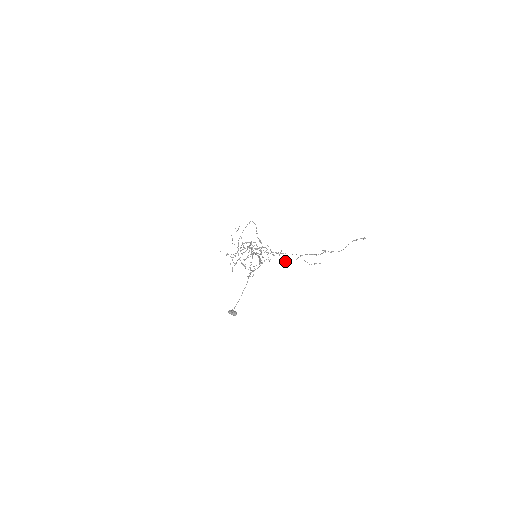
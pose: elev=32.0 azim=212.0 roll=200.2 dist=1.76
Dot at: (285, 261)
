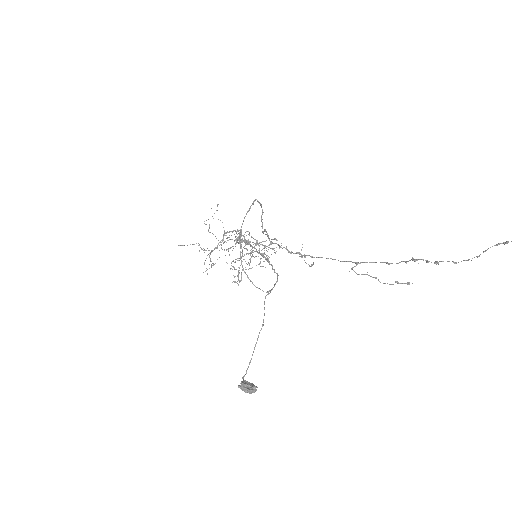
Dot at: (309, 266)
